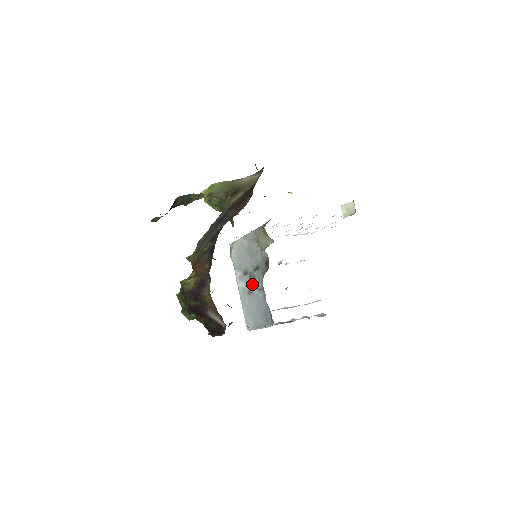
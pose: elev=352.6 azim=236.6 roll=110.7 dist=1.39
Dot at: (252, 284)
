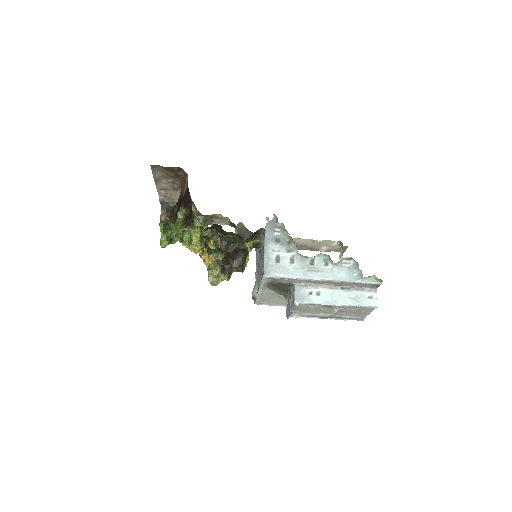
Dot at: (260, 266)
